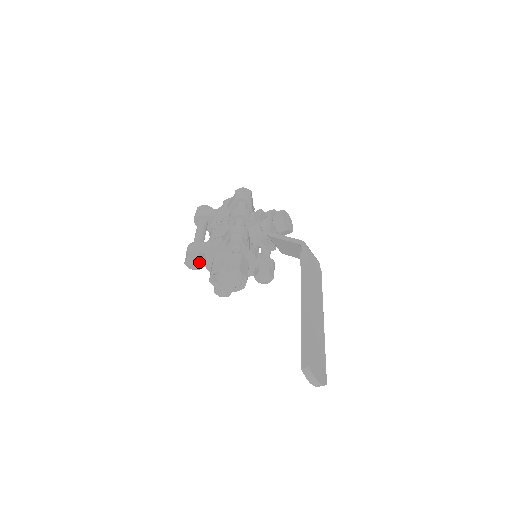
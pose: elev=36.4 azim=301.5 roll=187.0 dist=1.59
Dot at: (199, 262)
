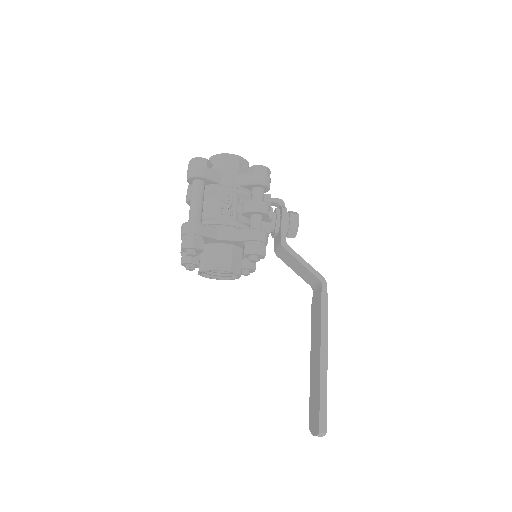
Dot at: (200, 251)
